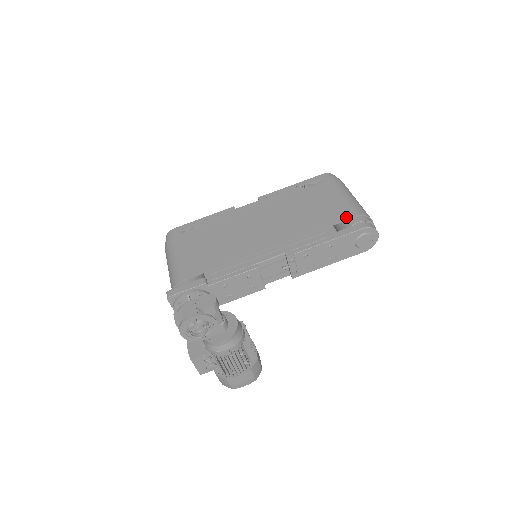
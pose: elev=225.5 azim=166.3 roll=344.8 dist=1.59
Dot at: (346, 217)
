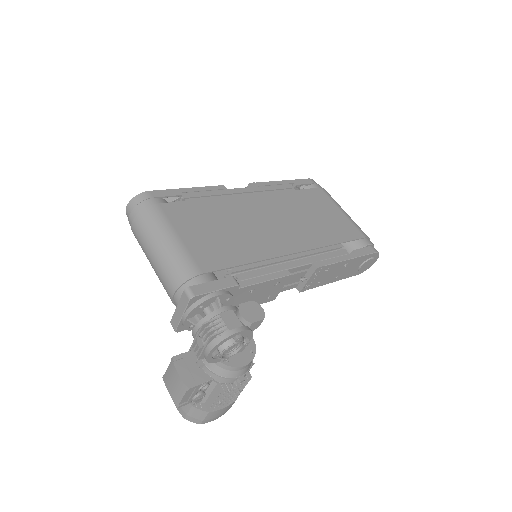
Dot at: (357, 236)
